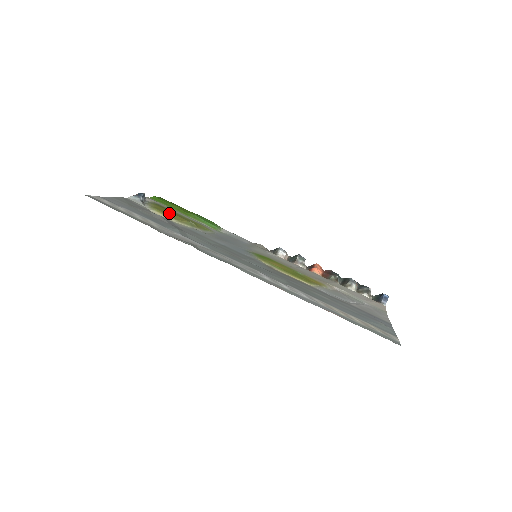
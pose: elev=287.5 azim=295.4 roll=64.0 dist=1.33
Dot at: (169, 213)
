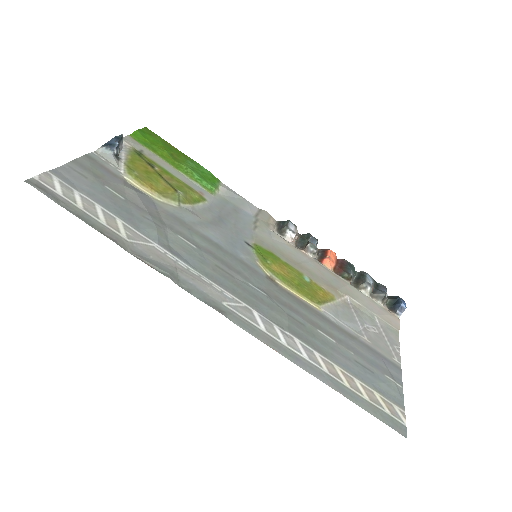
Dot at: (151, 177)
